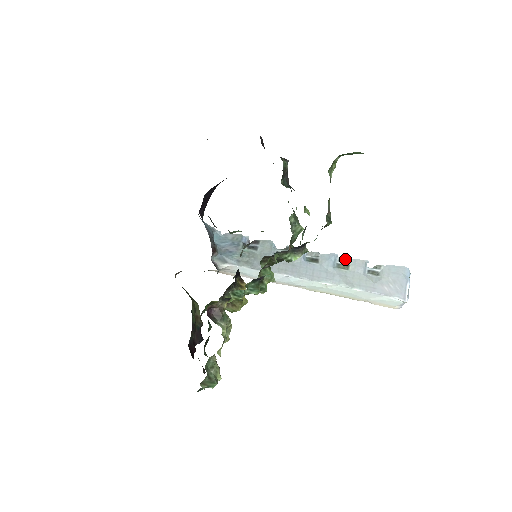
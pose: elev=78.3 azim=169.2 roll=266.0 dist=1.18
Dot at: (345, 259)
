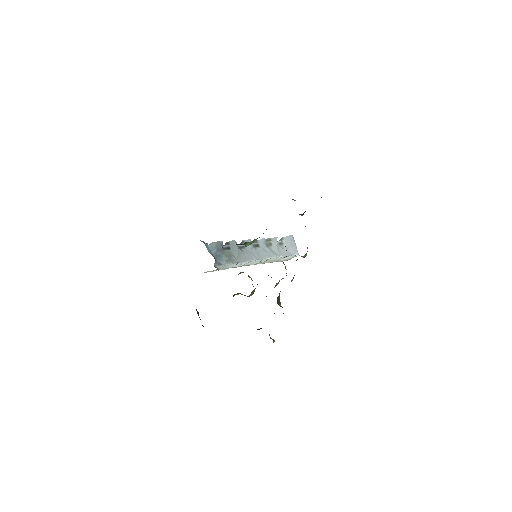
Dot at: (268, 240)
